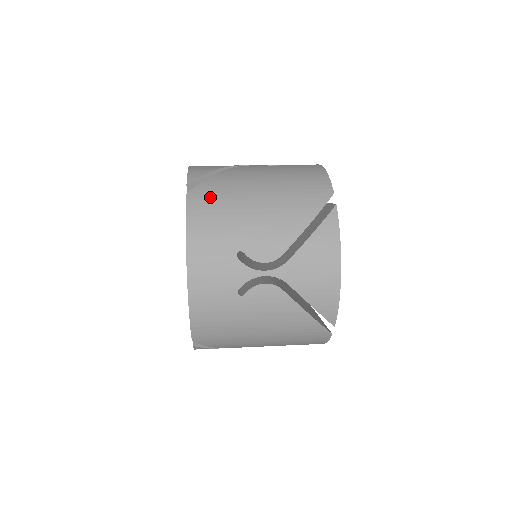
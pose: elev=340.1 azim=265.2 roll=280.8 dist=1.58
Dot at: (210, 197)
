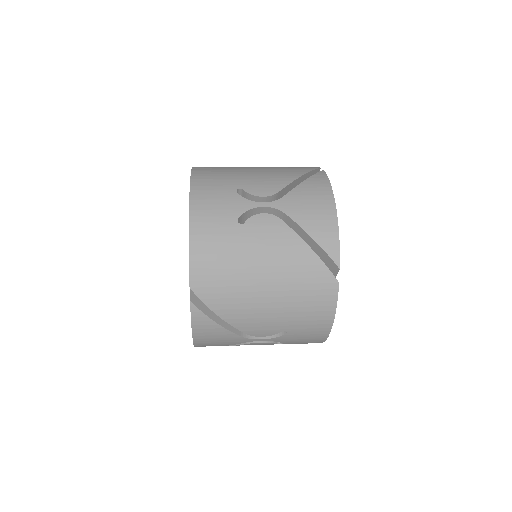
Dot at: (213, 167)
